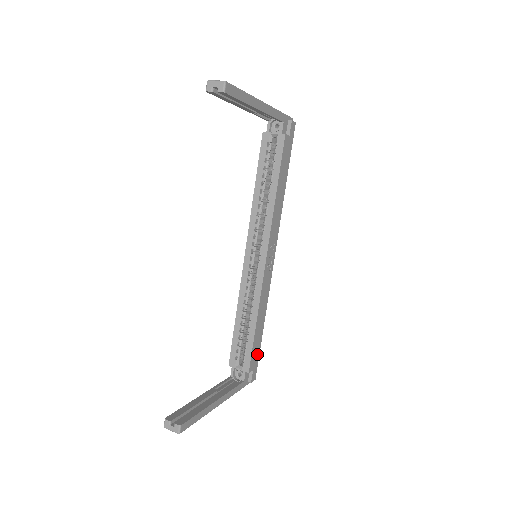
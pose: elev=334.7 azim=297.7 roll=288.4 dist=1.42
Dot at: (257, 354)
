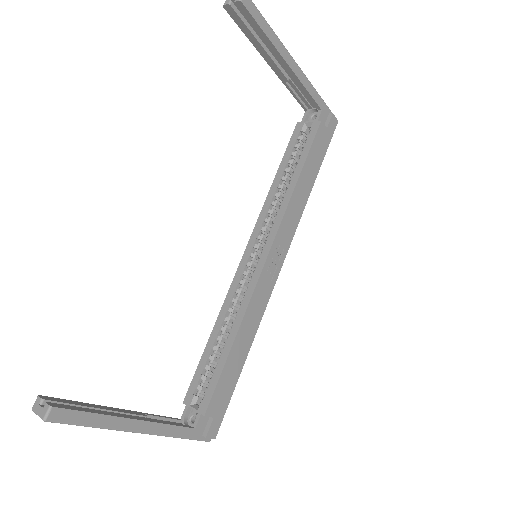
Dot at: (226, 396)
